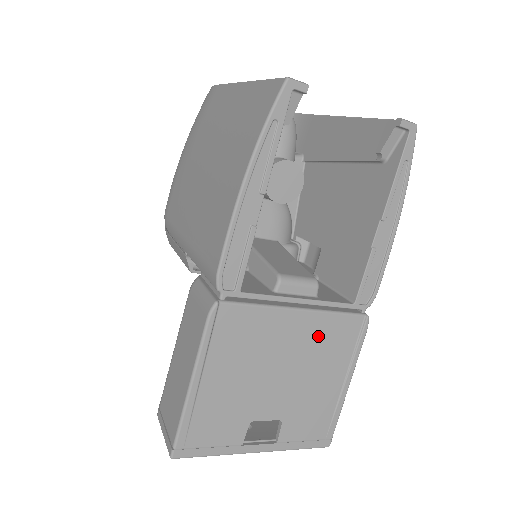
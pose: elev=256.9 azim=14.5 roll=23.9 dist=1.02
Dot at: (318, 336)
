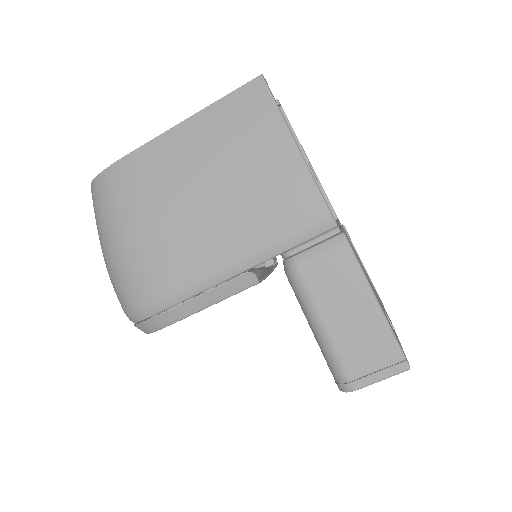
Dot at: (351, 245)
